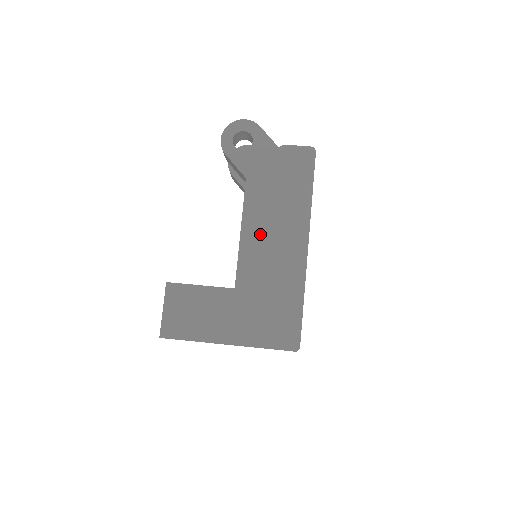
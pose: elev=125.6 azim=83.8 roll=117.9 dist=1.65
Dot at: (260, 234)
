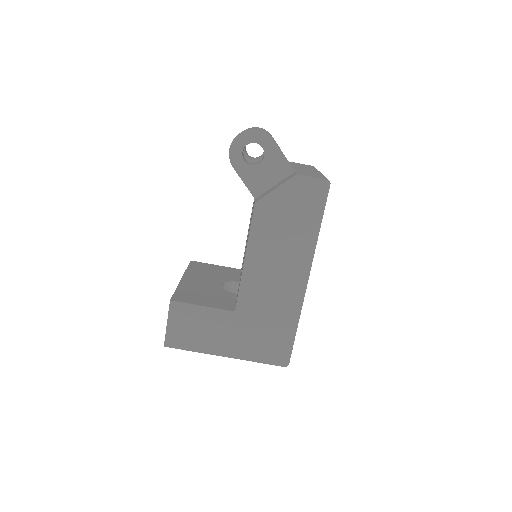
Dot at: (263, 265)
